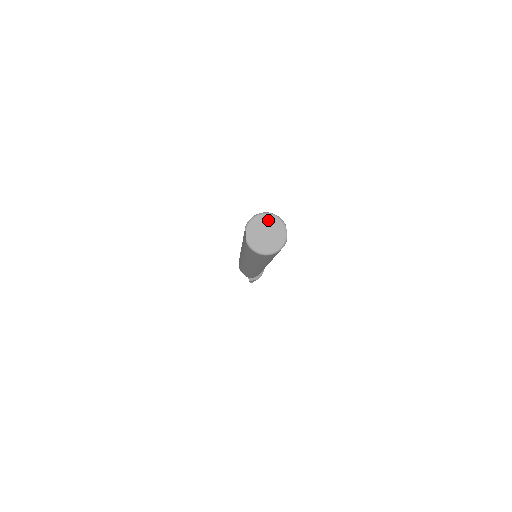
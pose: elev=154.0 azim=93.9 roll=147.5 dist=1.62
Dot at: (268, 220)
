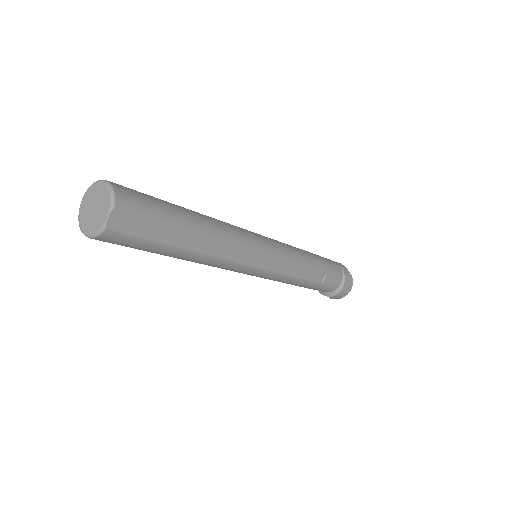
Dot at: (102, 192)
